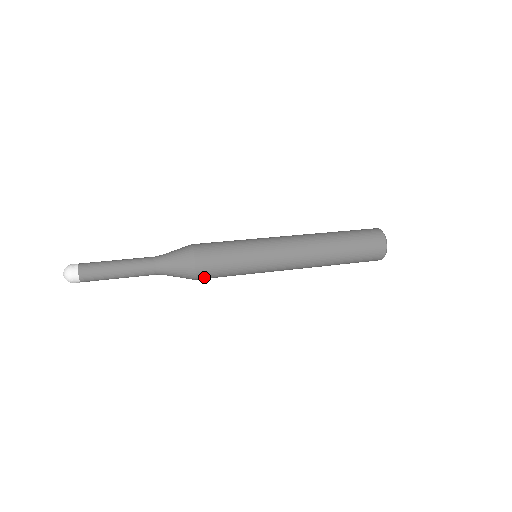
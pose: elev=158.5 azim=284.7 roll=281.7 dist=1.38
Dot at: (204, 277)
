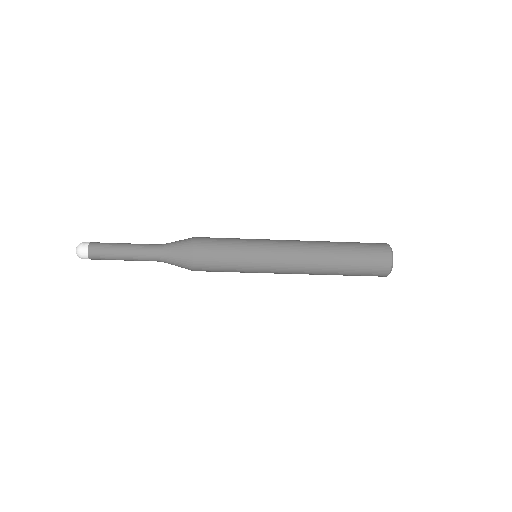
Dot at: (201, 252)
